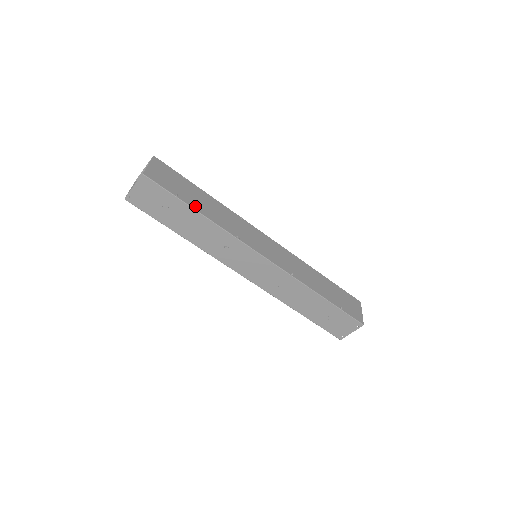
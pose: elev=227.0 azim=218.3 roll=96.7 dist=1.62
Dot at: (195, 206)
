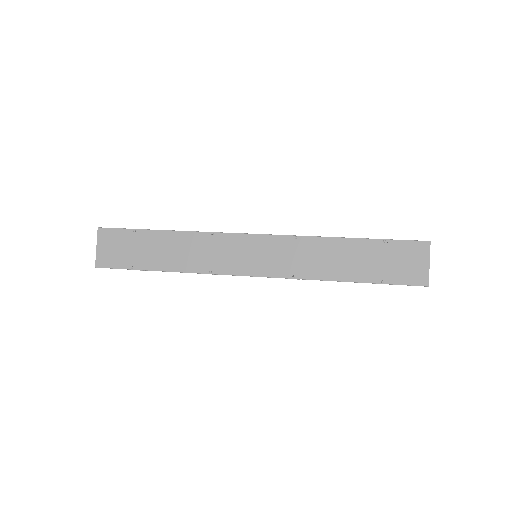
Dot at: (154, 266)
